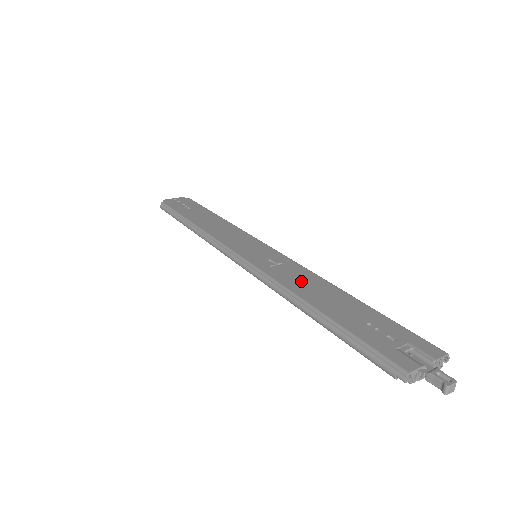
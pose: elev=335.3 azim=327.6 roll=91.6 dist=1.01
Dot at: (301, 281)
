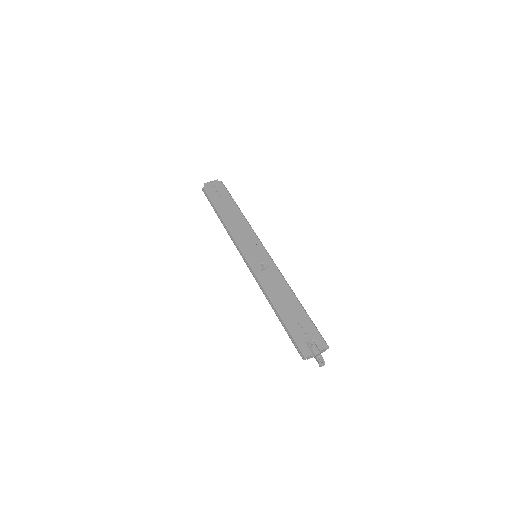
Dot at: (275, 286)
